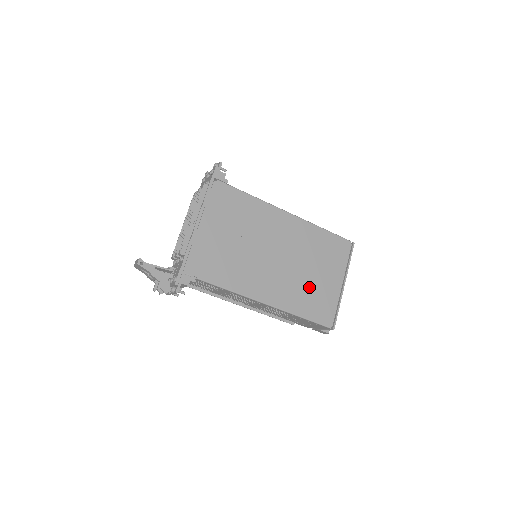
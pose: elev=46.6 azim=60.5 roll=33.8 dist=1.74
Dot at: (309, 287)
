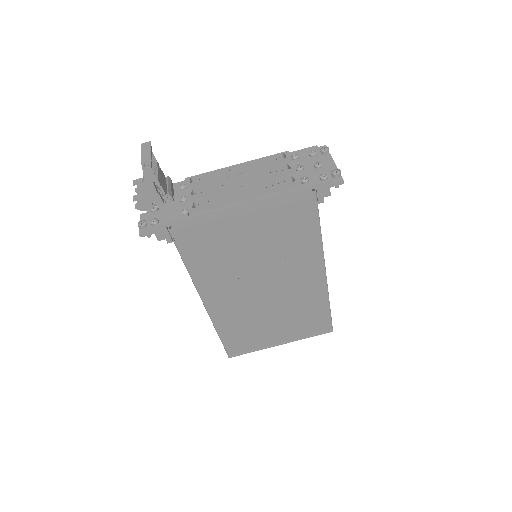
Dot at: (255, 325)
